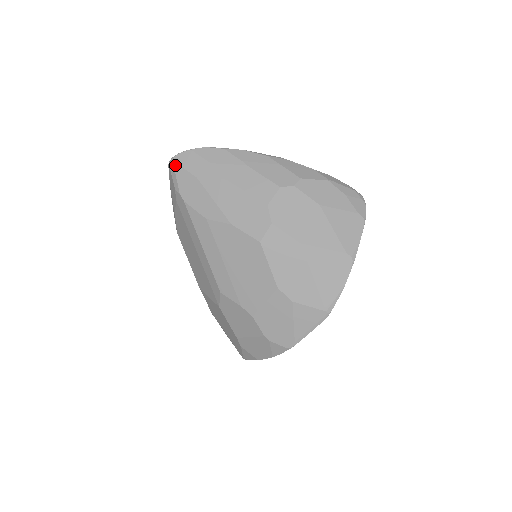
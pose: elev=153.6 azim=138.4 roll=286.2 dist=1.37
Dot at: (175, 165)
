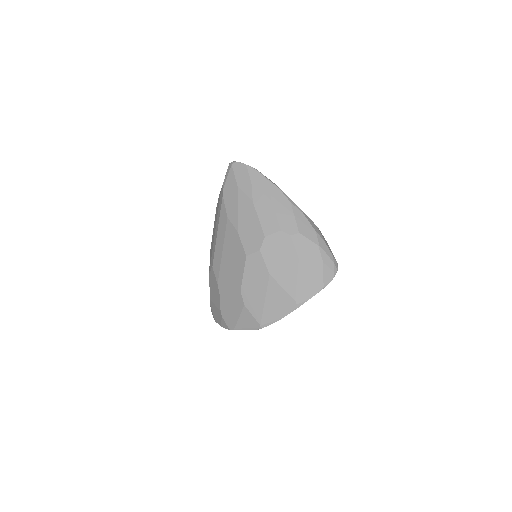
Dot at: (231, 168)
